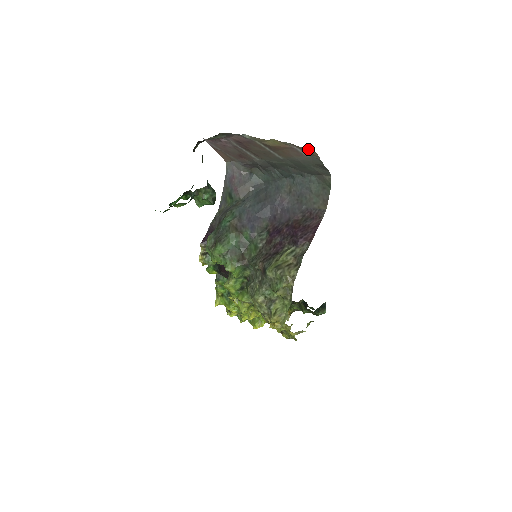
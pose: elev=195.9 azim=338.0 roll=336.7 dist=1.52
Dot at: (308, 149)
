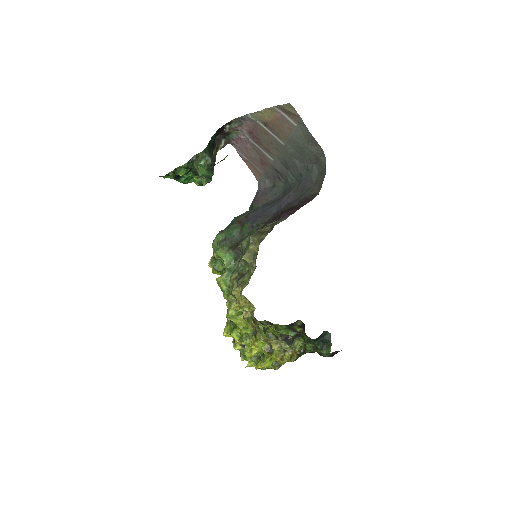
Dot at: (287, 104)
